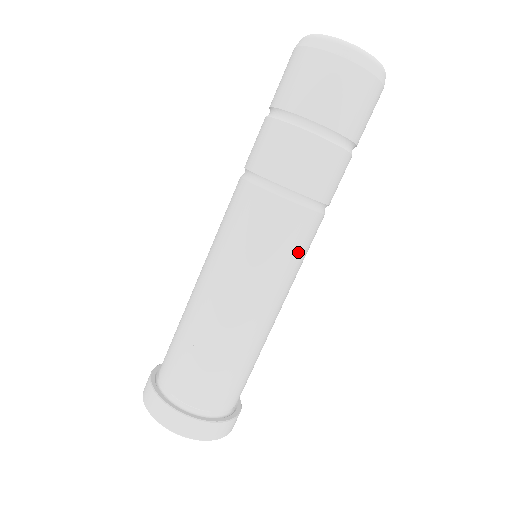
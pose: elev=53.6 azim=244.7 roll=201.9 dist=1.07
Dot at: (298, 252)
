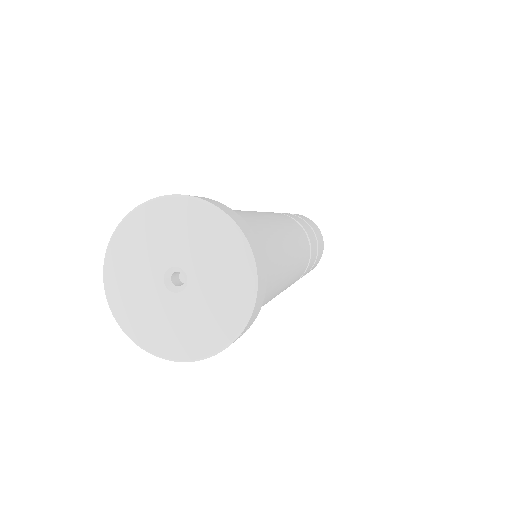
Dot at: (303, 247)
